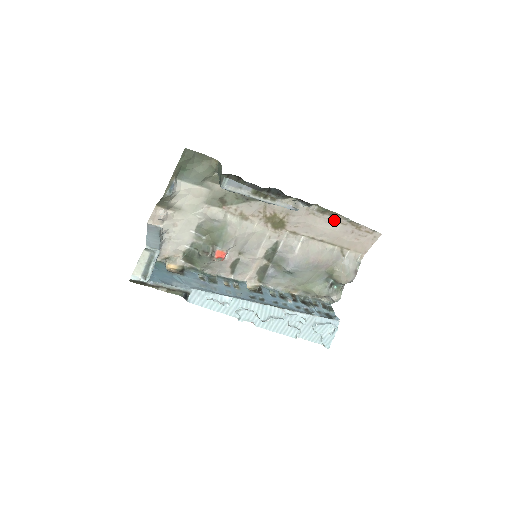
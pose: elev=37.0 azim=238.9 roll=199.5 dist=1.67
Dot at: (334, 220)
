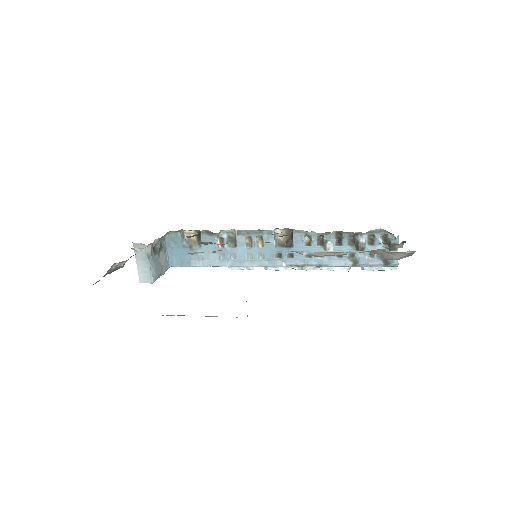
Dot at: occluded
